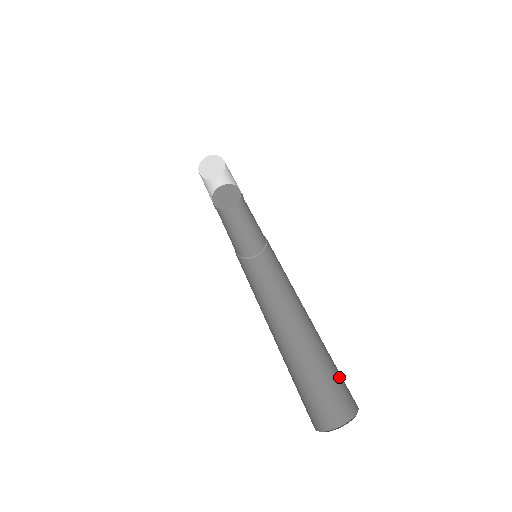
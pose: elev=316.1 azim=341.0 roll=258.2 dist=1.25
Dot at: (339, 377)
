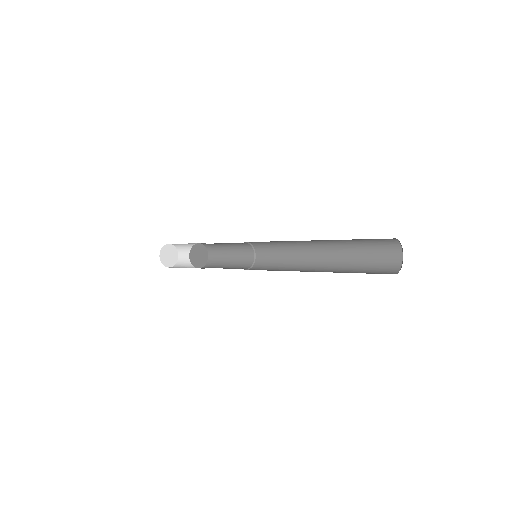
Dot at: (374, 257)
